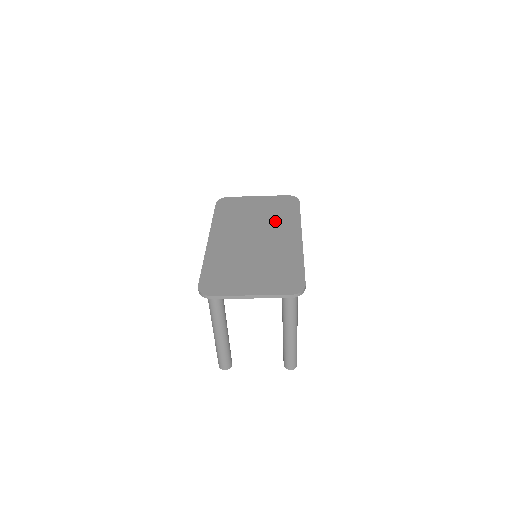
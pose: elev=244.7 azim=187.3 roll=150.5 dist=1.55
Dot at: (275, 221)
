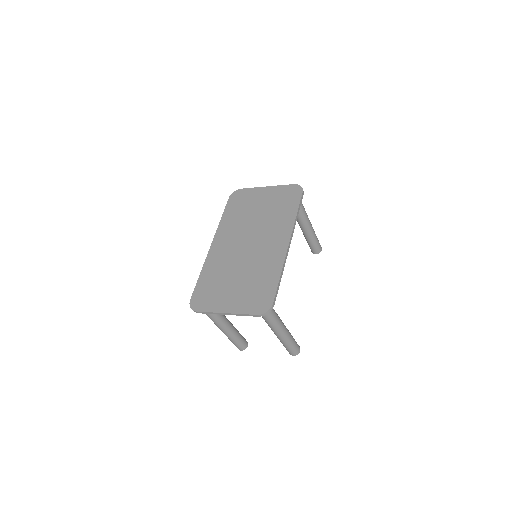
Dot at: (272, 221)
